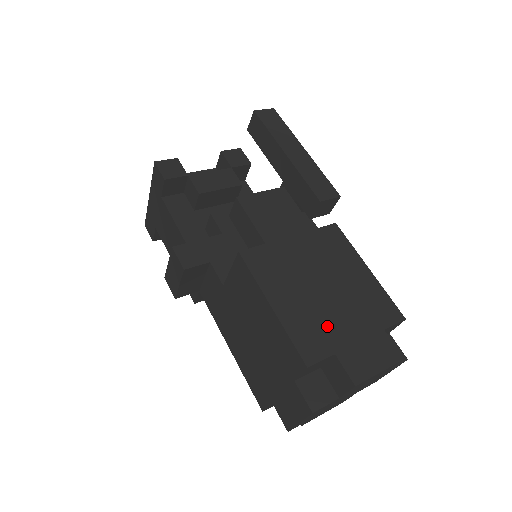
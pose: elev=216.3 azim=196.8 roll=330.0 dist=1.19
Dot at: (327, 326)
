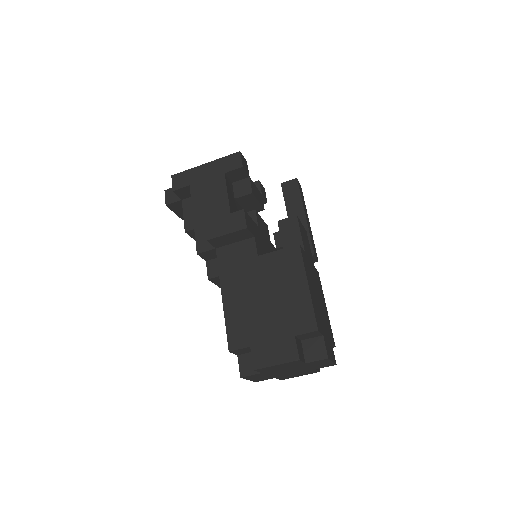
Dot at: (321, 319)
